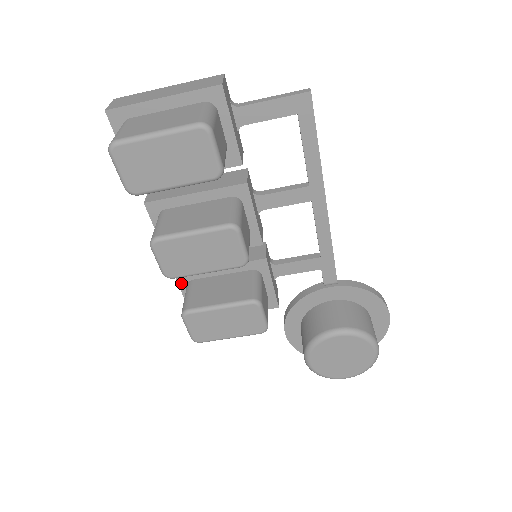
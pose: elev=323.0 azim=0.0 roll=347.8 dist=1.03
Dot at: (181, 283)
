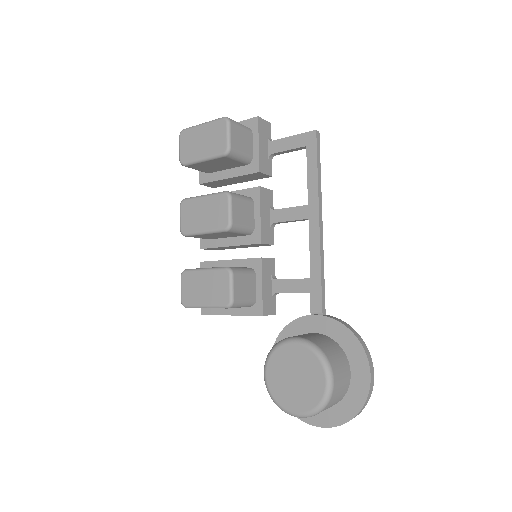
Dot at: occluded
